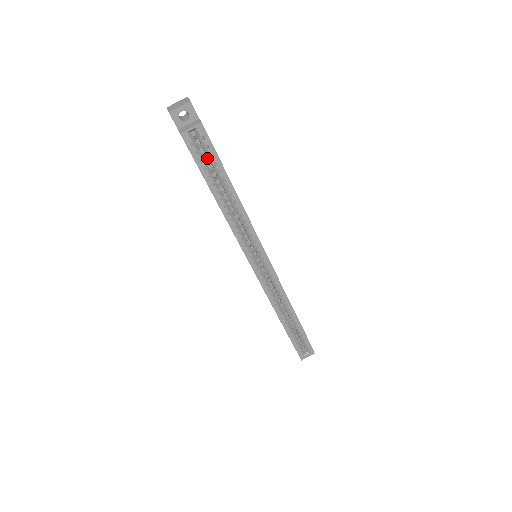
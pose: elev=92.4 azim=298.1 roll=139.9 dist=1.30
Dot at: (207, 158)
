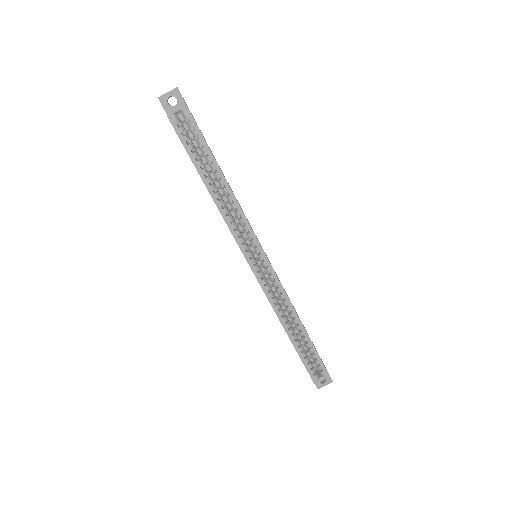
Dot at: occluded
